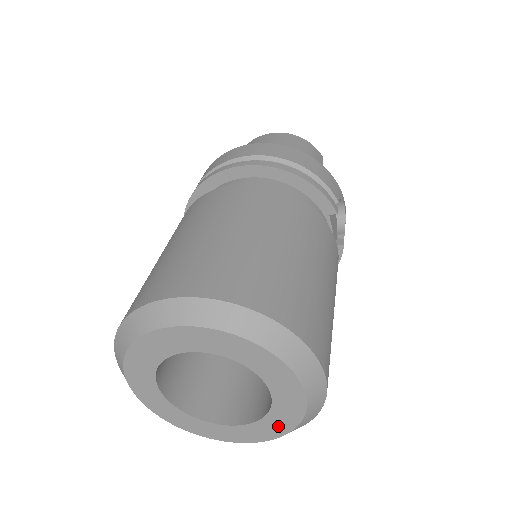
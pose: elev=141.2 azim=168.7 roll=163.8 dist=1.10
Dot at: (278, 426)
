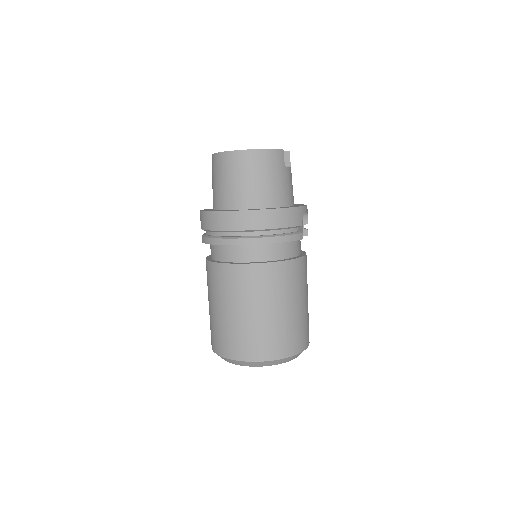
Dot at: occluded
